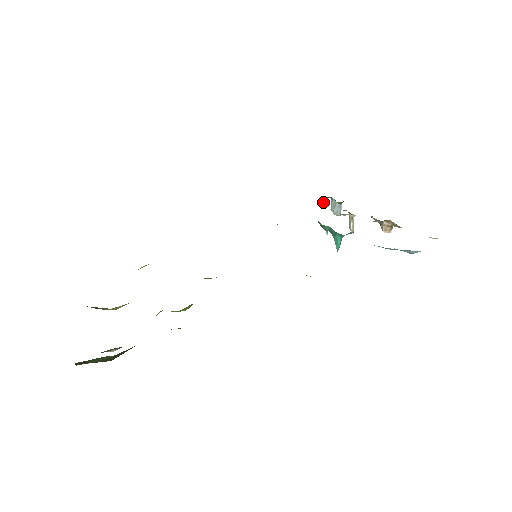
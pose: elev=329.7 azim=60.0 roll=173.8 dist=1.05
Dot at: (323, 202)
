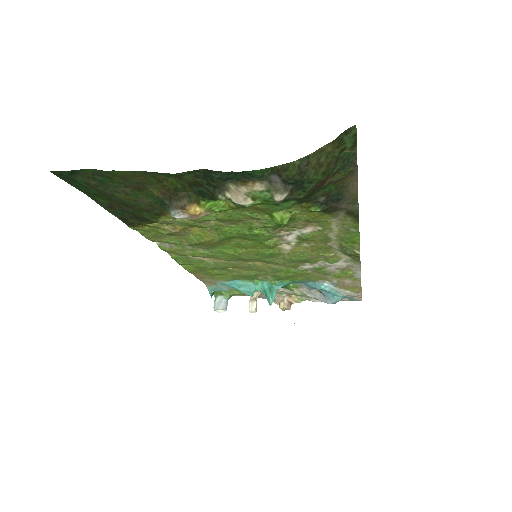
Dot at: (211, 296)
